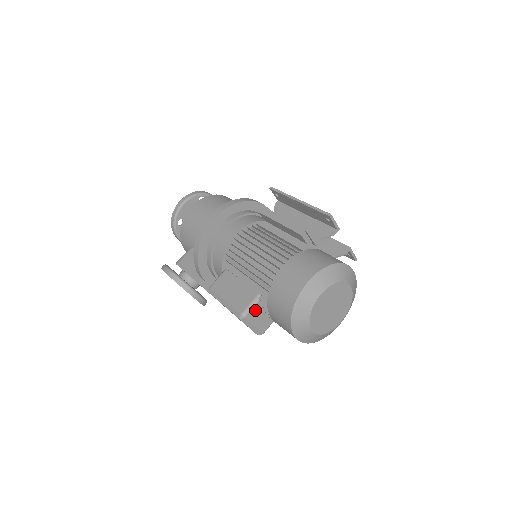
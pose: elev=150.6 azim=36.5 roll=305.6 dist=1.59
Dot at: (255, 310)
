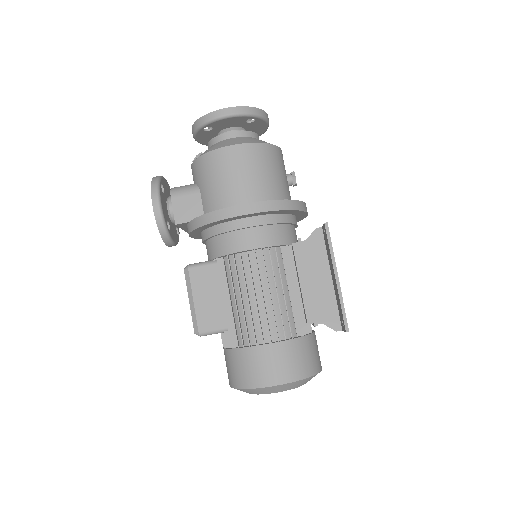
Dot at: (214, 333)
